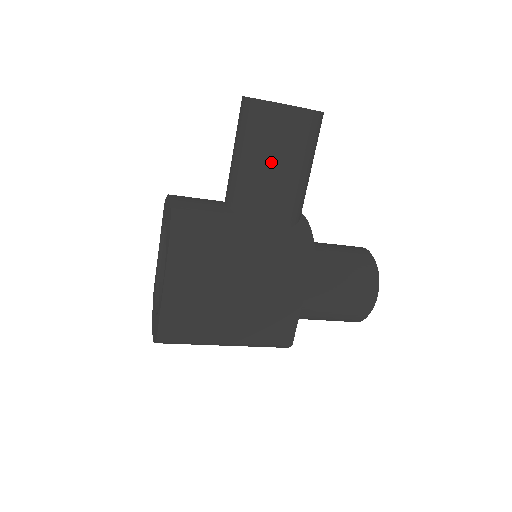
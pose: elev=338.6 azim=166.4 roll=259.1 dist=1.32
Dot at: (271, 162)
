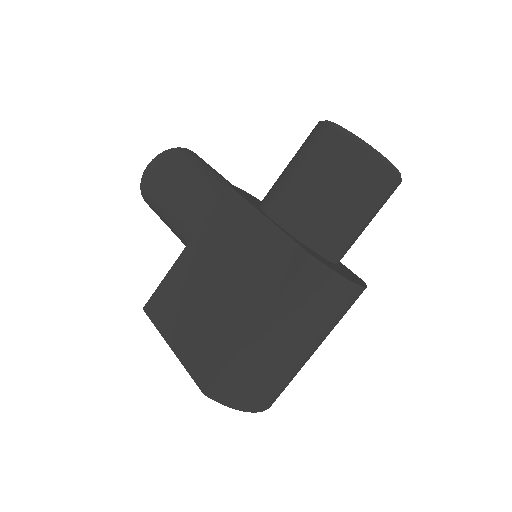
Dot at: (165, 201)
